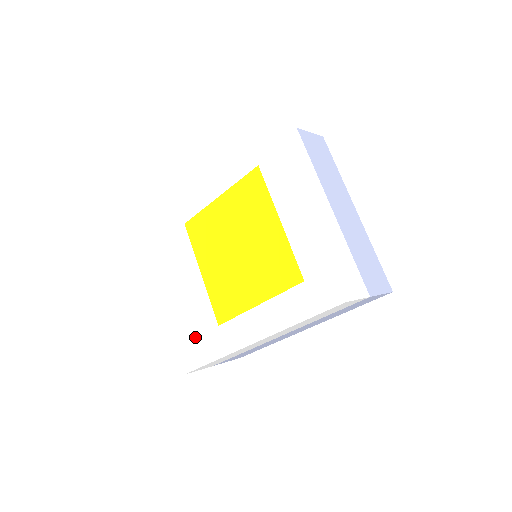
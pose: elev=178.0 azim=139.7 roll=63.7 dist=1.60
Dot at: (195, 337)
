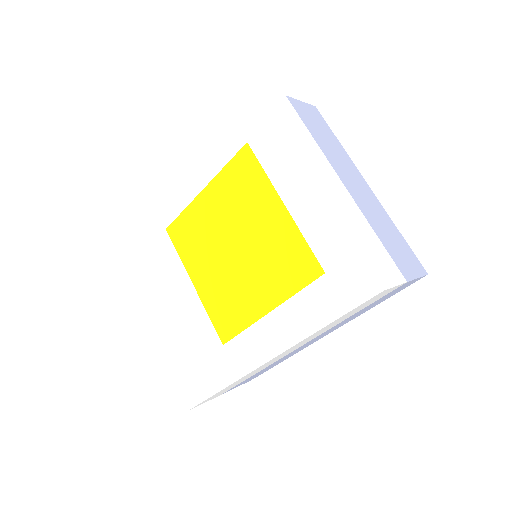
Dot at: (196, 363)
